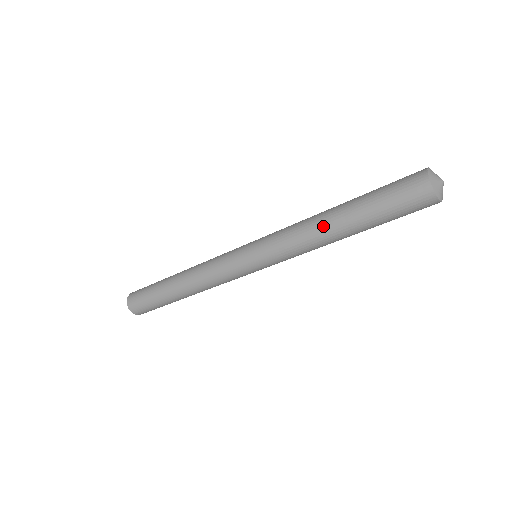
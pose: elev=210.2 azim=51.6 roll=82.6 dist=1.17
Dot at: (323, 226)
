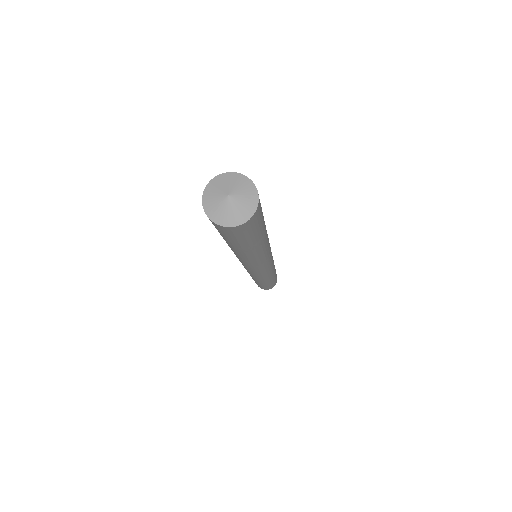
Dot at: occluded
